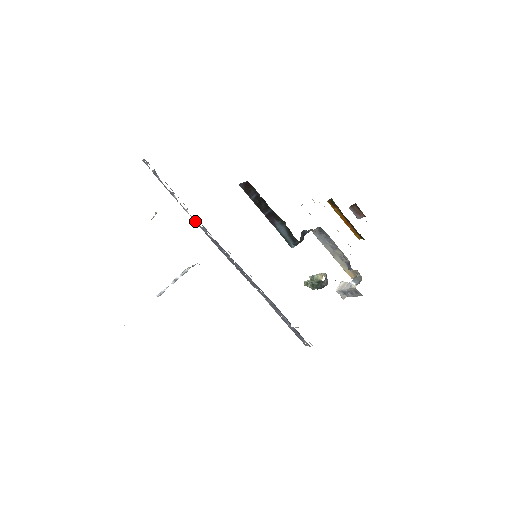
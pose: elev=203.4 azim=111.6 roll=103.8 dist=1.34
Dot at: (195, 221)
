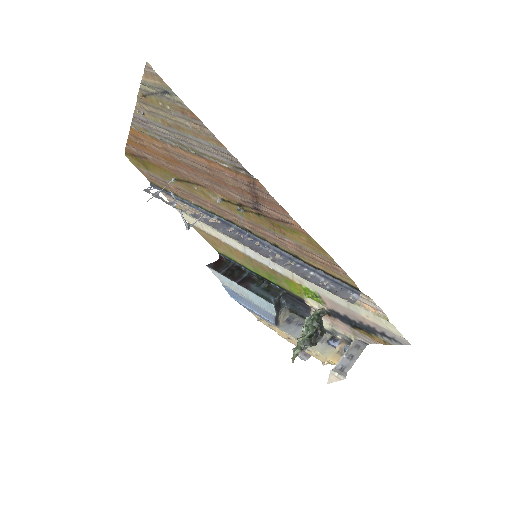
Dot at: (195, 216)
